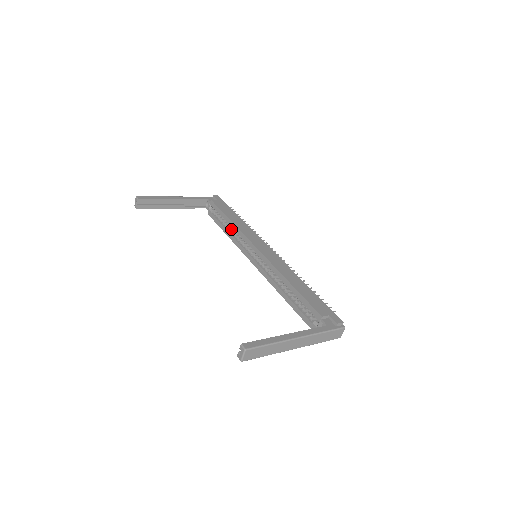
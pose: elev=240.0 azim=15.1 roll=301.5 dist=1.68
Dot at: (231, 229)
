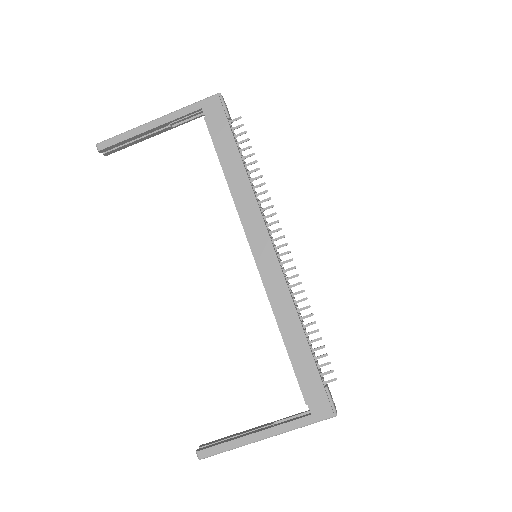
Dot at: occluded
